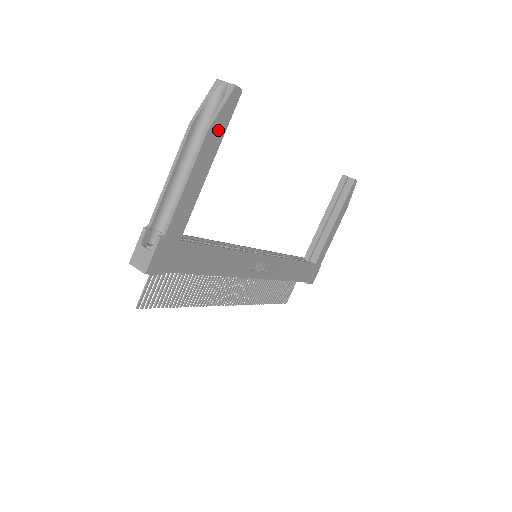
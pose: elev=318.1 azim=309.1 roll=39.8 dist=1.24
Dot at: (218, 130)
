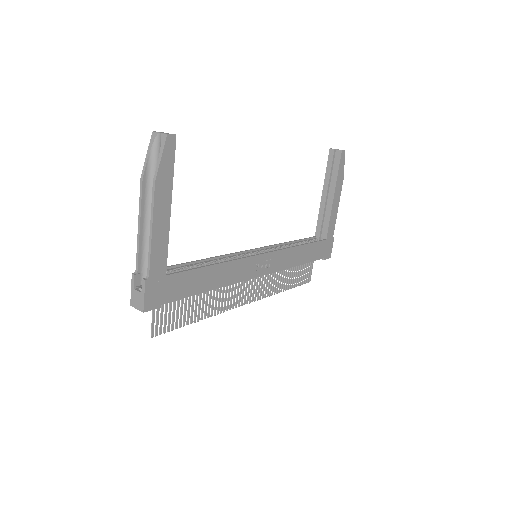
Dot at: (165, 177)
